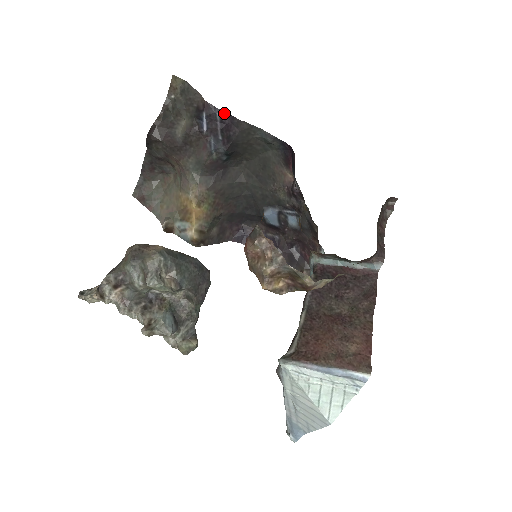
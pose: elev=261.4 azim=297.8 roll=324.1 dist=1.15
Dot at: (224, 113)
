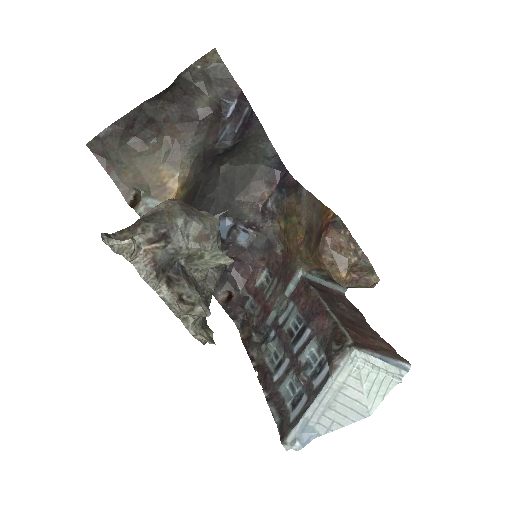
Dot at: (251, 110)
